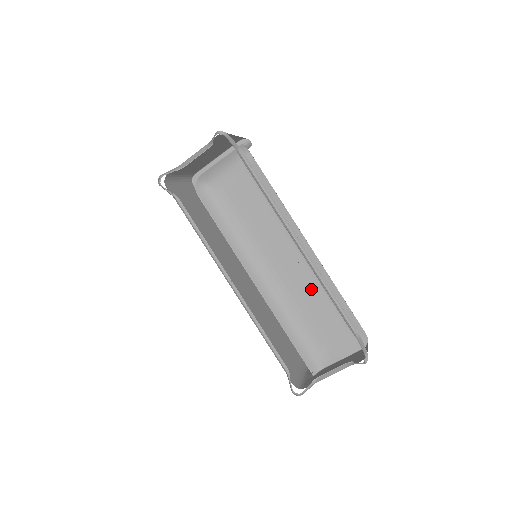
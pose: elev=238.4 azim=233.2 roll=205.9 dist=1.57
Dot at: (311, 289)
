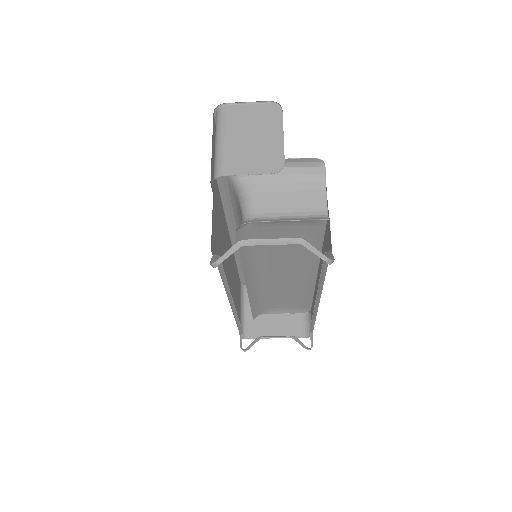
Dot at: (292, 288)
